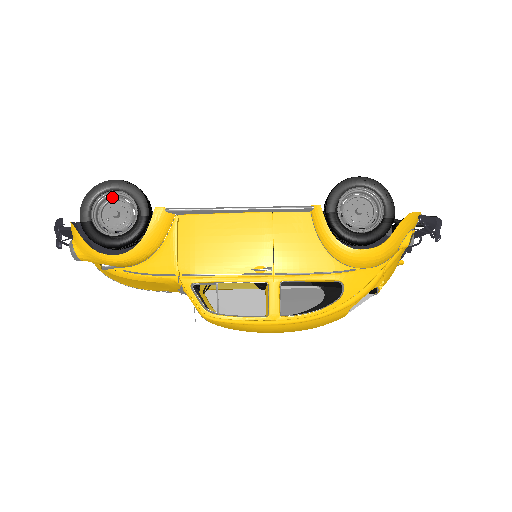
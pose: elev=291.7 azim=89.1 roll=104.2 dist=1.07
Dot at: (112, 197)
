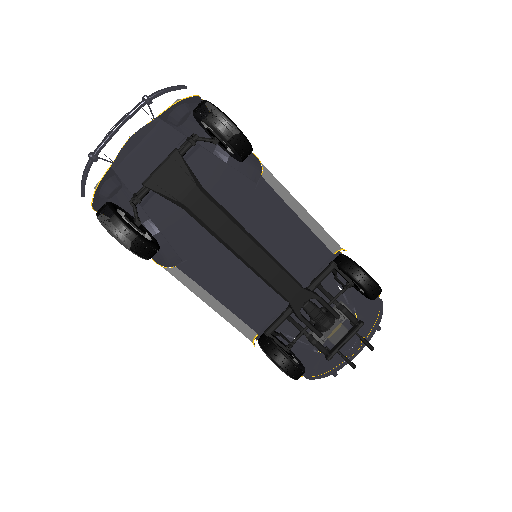
Dot at: occluded
